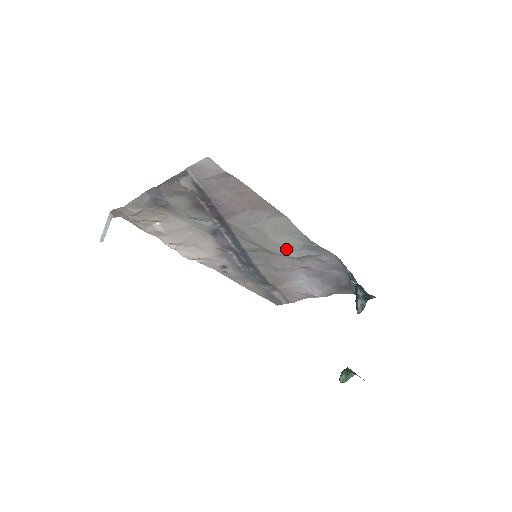
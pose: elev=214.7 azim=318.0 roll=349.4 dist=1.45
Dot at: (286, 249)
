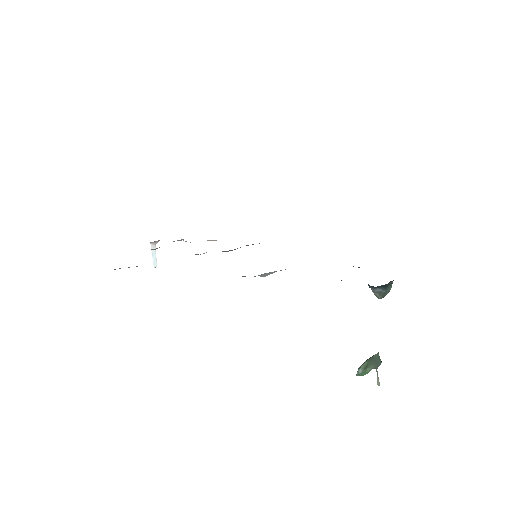
Dot at: occluded
